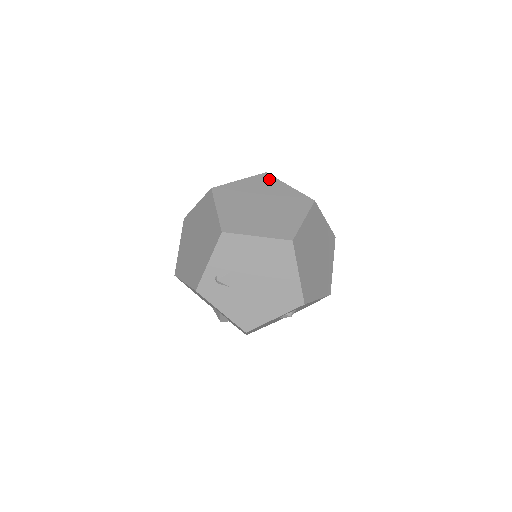
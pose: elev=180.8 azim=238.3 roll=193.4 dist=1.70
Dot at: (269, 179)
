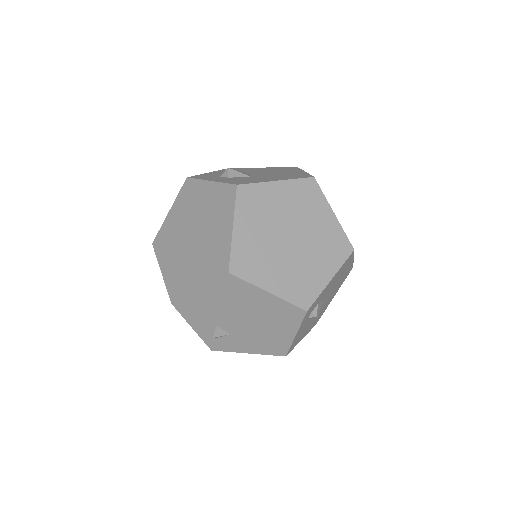
Dot at: (191, 187)
